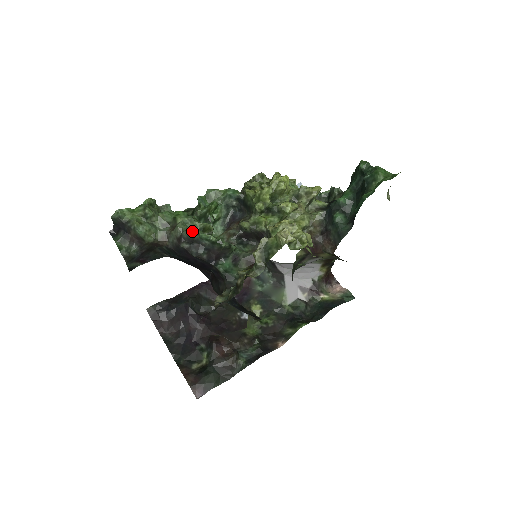
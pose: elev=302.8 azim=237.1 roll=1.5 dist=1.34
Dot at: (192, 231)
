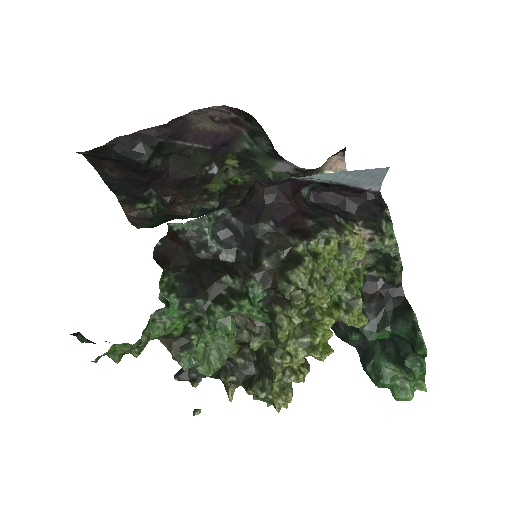
Dot at: occluded
